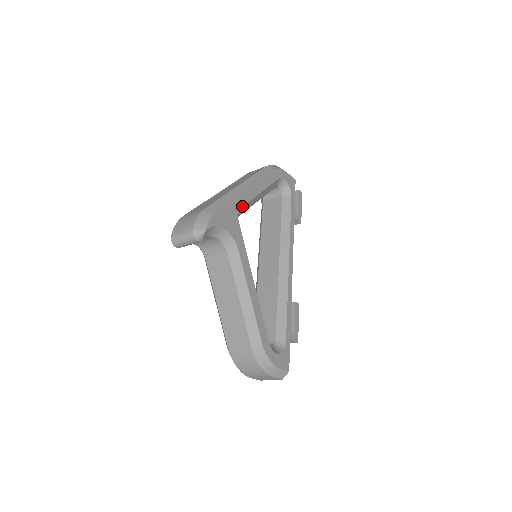
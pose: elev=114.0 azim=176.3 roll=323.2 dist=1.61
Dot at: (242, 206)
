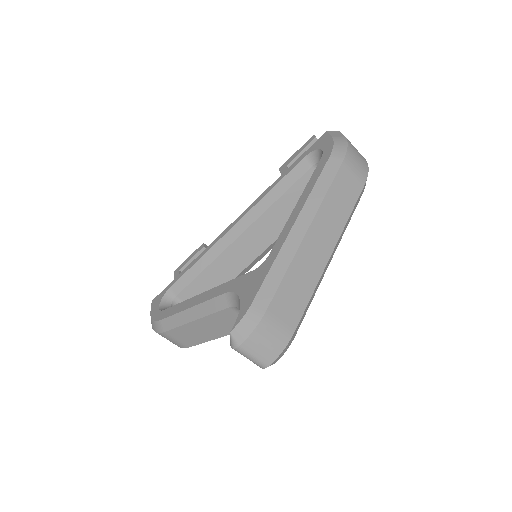
Dot at: occluded
